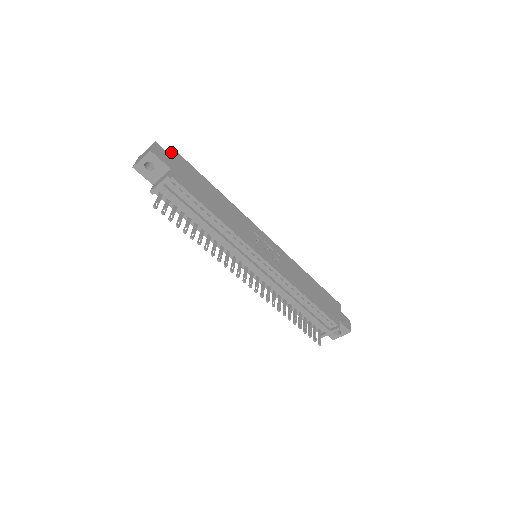
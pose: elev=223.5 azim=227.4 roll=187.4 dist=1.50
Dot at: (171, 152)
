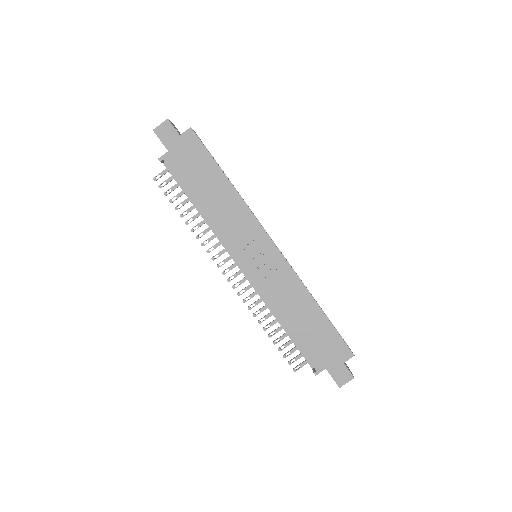
Dot at: (188, 129)
